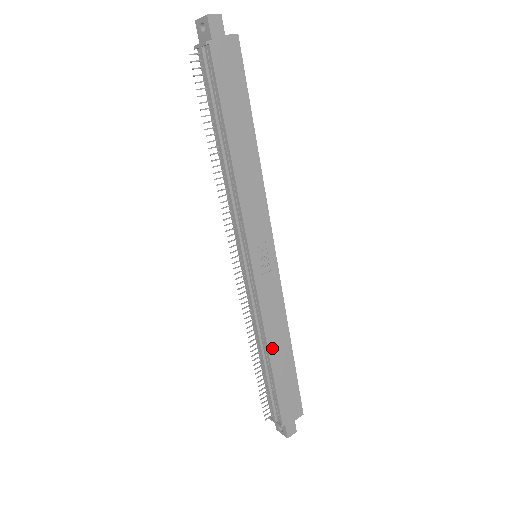
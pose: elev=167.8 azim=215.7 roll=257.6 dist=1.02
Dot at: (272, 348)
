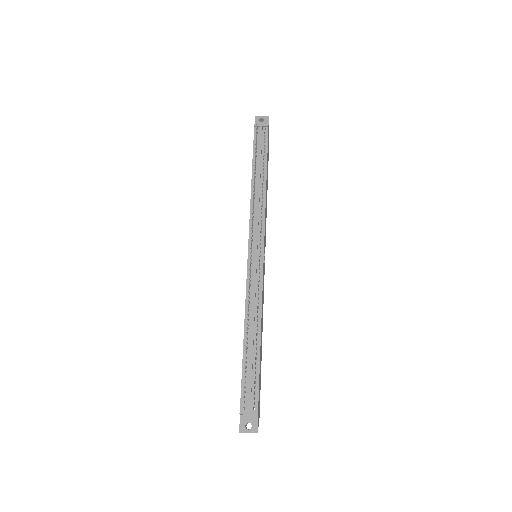
Dot at: (261, 329)
